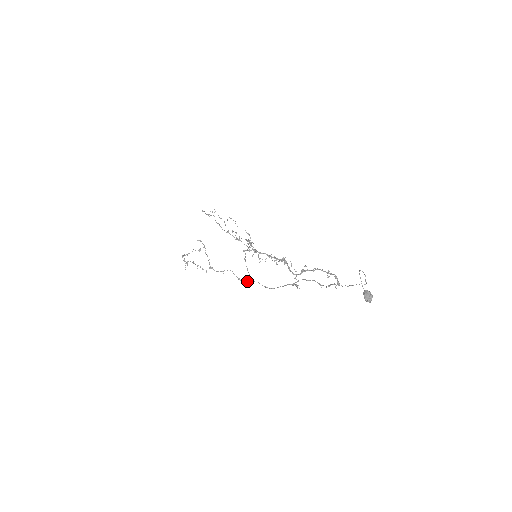
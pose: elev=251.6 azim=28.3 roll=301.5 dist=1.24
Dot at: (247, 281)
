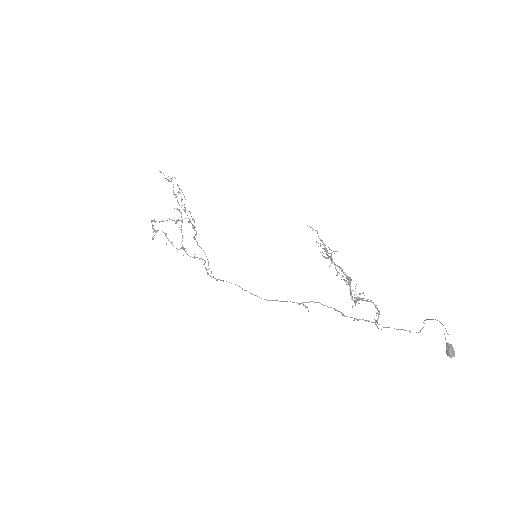
Dot at: occluded
